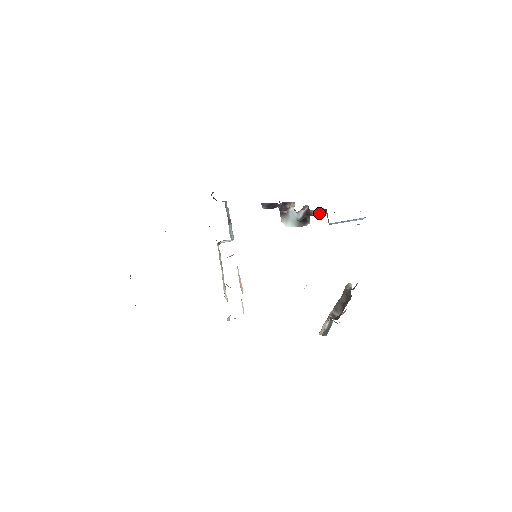
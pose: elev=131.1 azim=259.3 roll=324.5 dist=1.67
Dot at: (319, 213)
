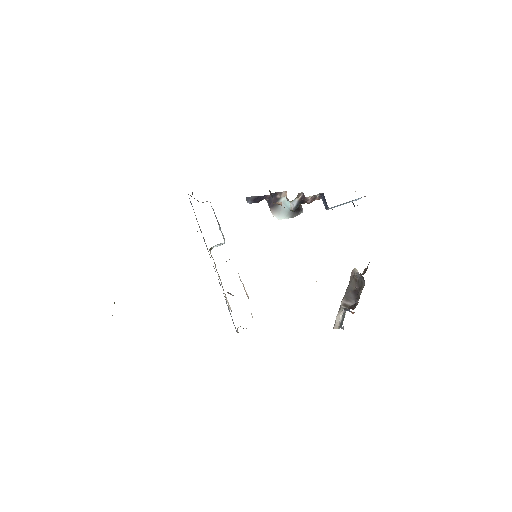
Dot at: (314, 199)
